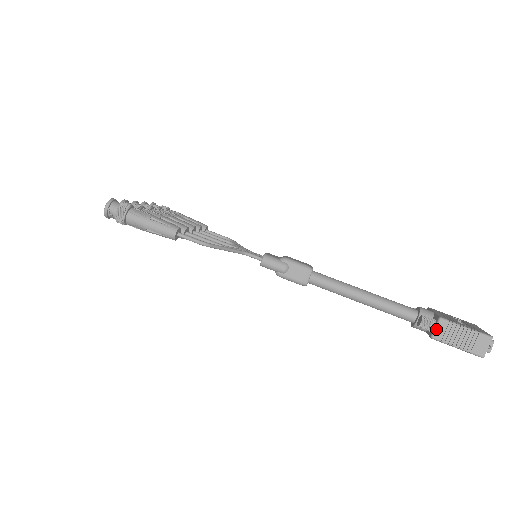
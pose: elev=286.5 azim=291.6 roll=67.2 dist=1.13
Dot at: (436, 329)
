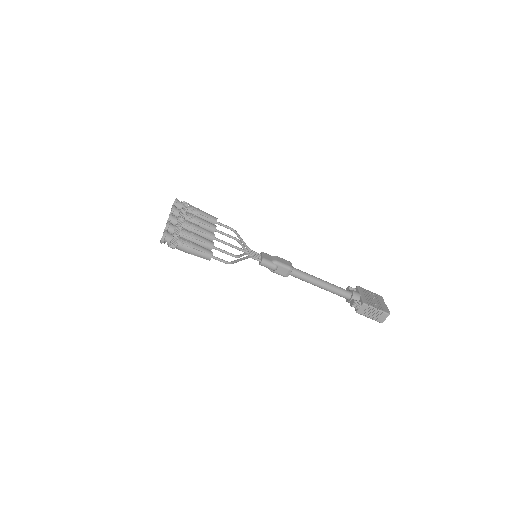
Dot at: (360, 309)
